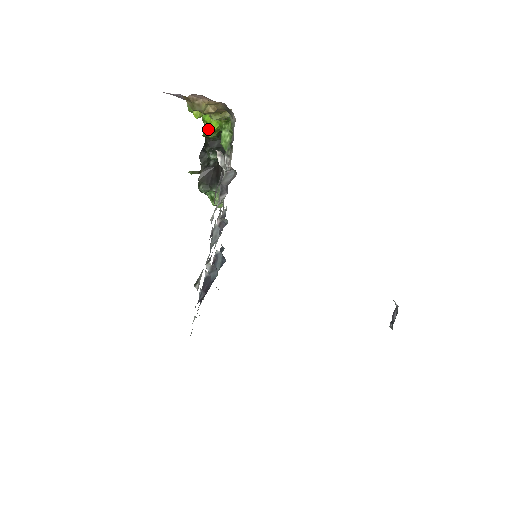
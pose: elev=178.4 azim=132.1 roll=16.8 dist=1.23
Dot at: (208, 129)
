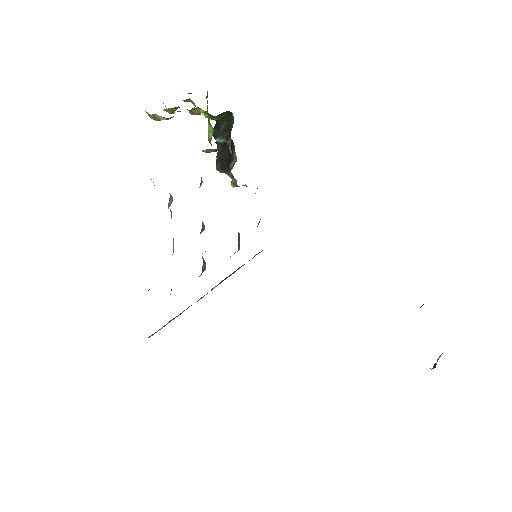
Dot at: occluded
